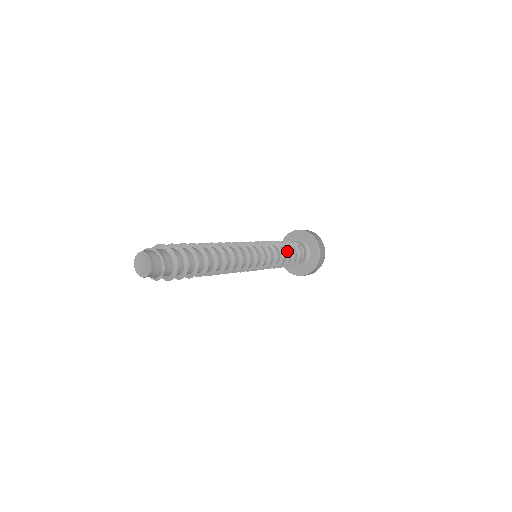
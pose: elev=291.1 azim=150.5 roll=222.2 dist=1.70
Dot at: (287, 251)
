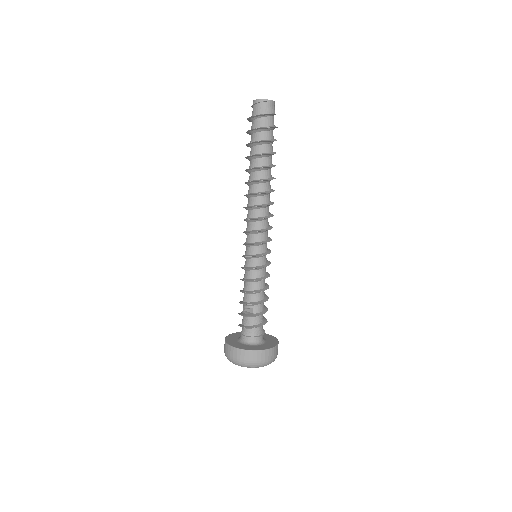
Dot at: occluded
